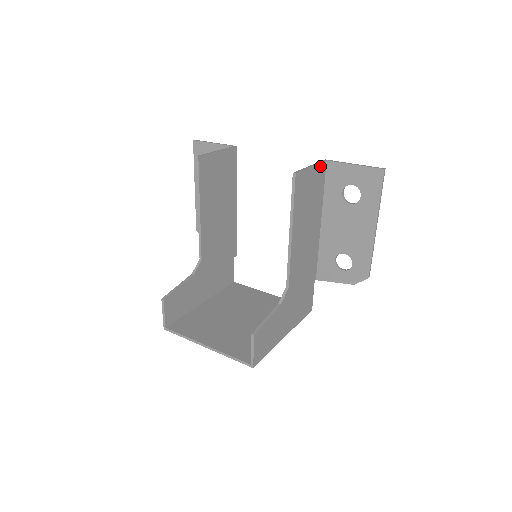
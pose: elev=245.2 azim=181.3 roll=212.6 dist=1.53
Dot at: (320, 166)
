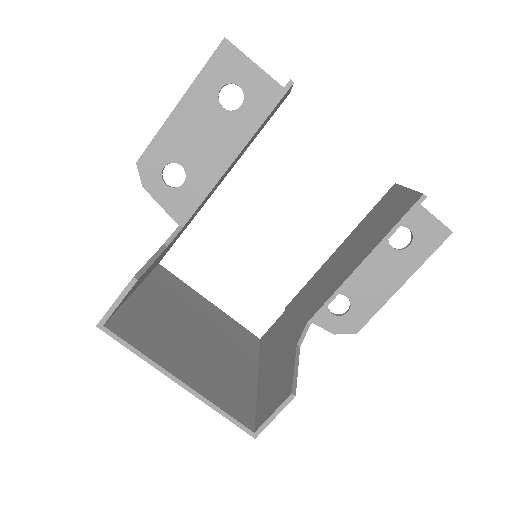
Dot at: occluded
